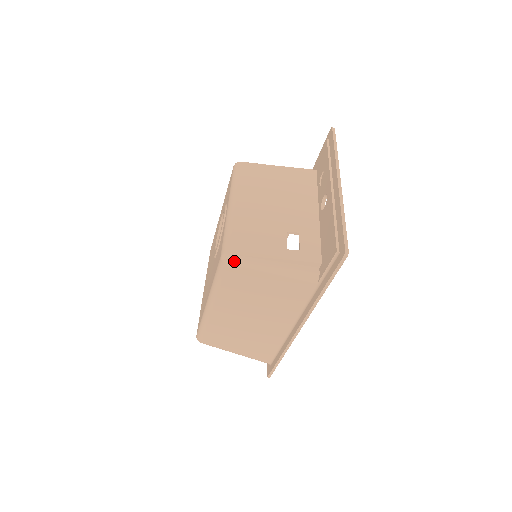
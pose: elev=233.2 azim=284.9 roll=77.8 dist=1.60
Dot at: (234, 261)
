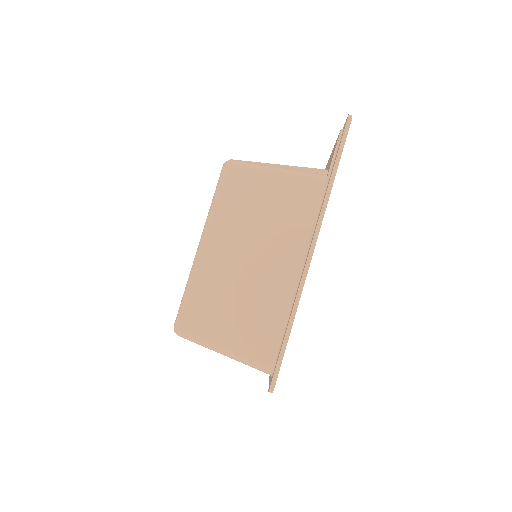
Dot at: (237, 162)
